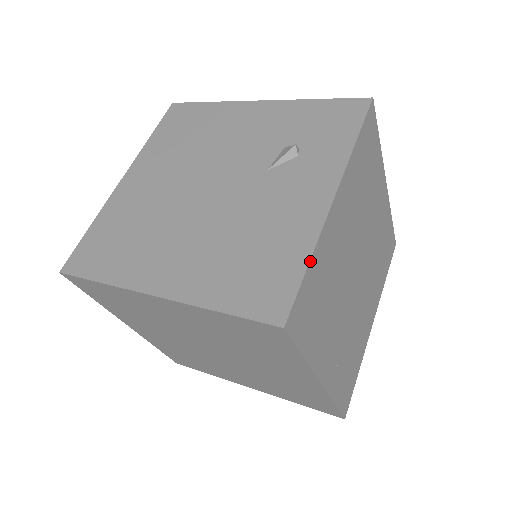
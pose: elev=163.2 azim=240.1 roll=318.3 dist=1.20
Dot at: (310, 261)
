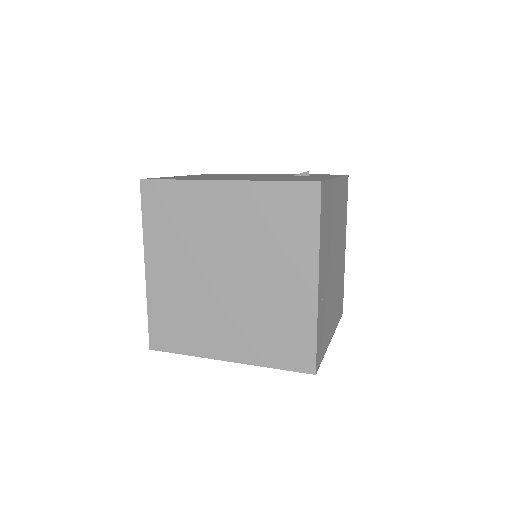
Dot at: (330, 180)
